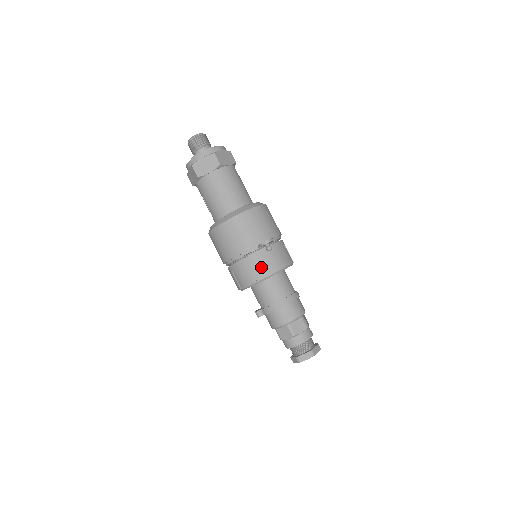
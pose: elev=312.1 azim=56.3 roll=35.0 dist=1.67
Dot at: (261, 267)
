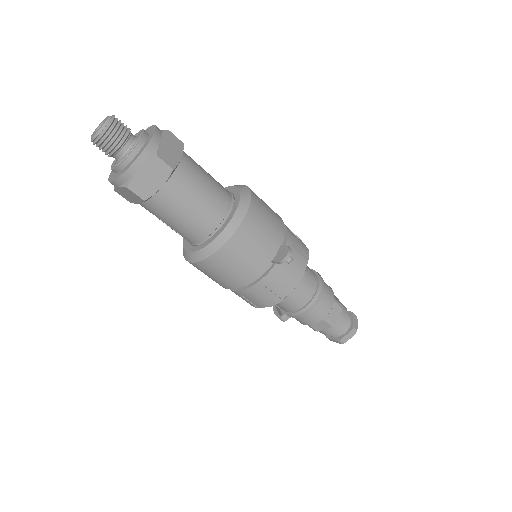
Dot at: (283, 283)
